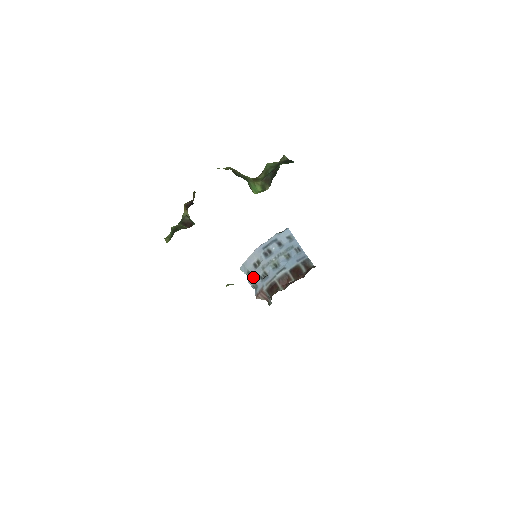
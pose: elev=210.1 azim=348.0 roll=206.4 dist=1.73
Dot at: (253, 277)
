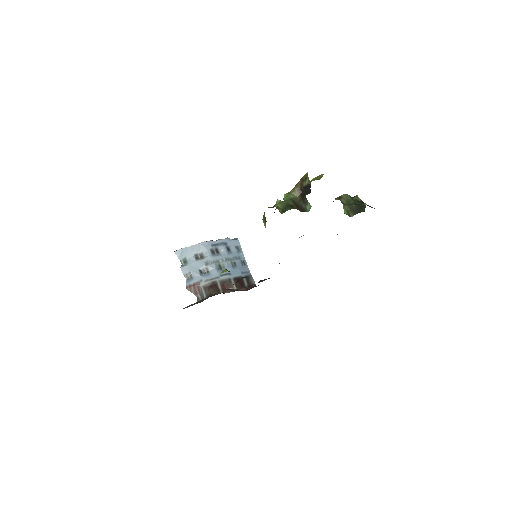
Dot at: (191, 267)
